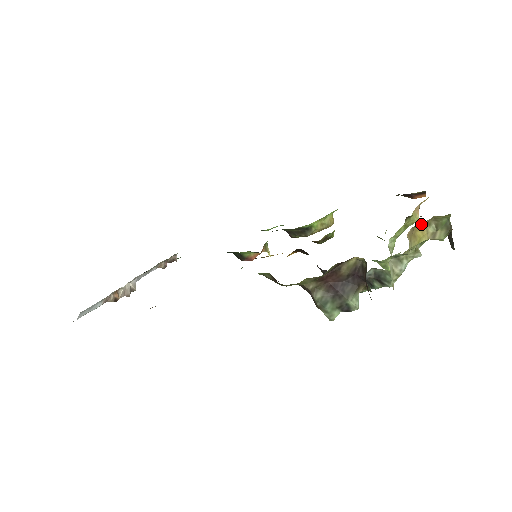
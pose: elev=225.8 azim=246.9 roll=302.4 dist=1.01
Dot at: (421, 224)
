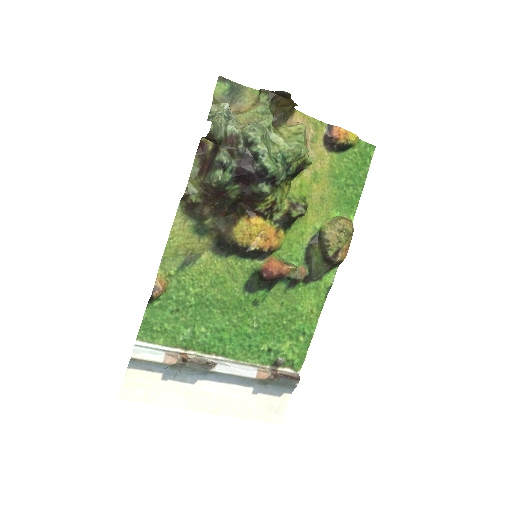
Dot at: (245, 108)
